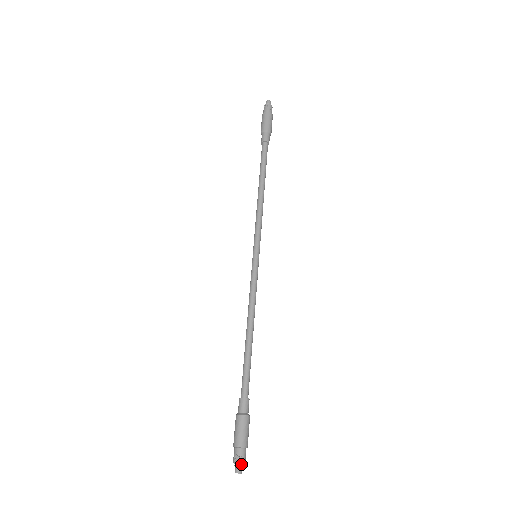
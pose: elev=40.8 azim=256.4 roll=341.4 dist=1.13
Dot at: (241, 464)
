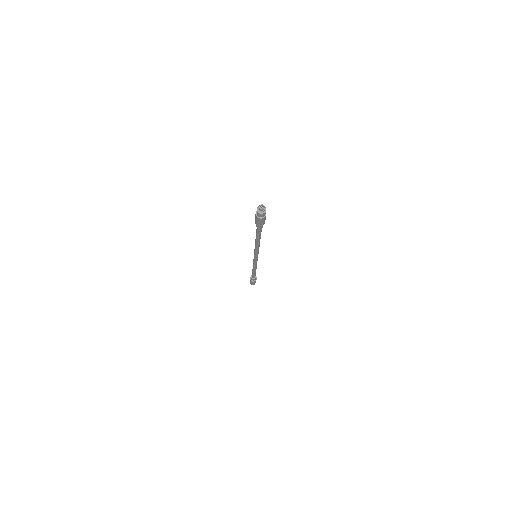
Dot at: (263, 207)
